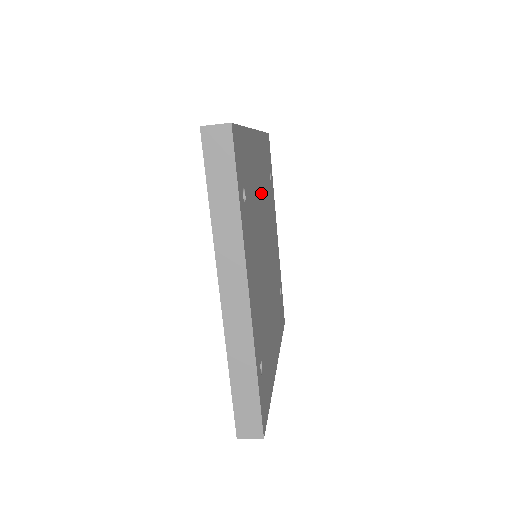
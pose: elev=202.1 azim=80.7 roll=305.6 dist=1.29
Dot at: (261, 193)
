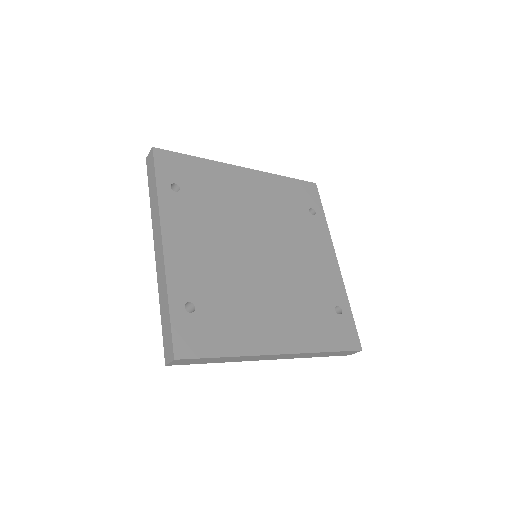
Dot at: (253, 207)
